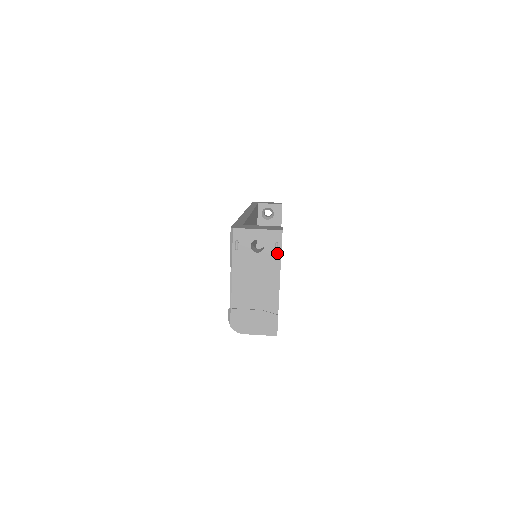
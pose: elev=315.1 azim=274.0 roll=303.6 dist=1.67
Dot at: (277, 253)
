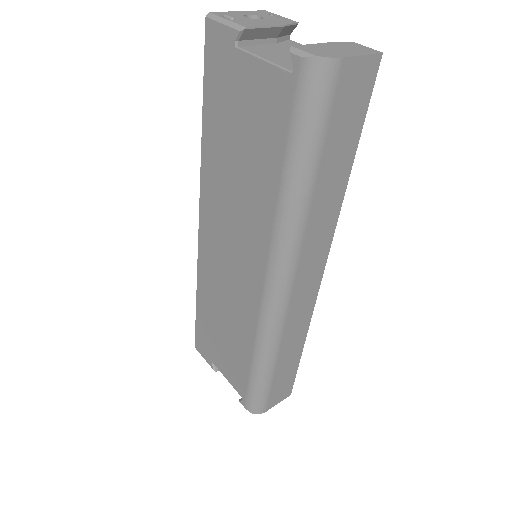
Dot at: (281, 18)
